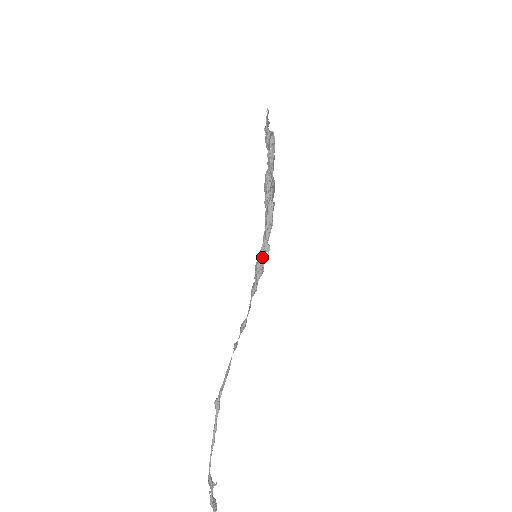
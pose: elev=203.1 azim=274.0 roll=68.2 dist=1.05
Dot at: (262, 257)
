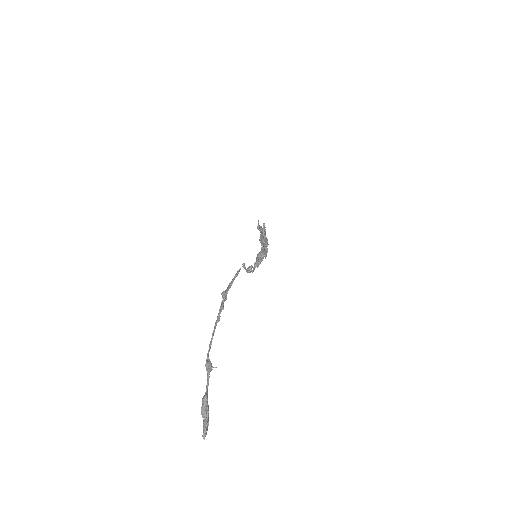
Dot at: (262, 251)
